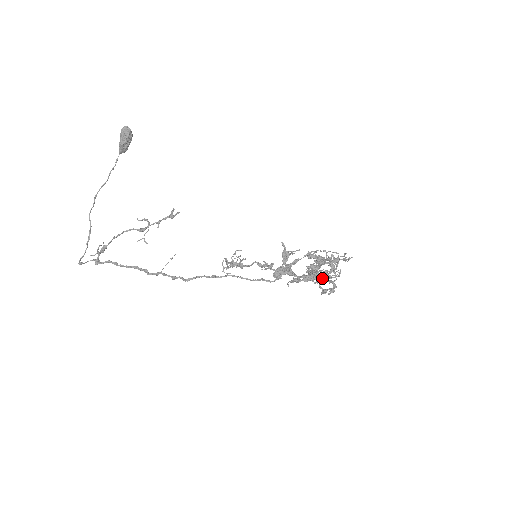
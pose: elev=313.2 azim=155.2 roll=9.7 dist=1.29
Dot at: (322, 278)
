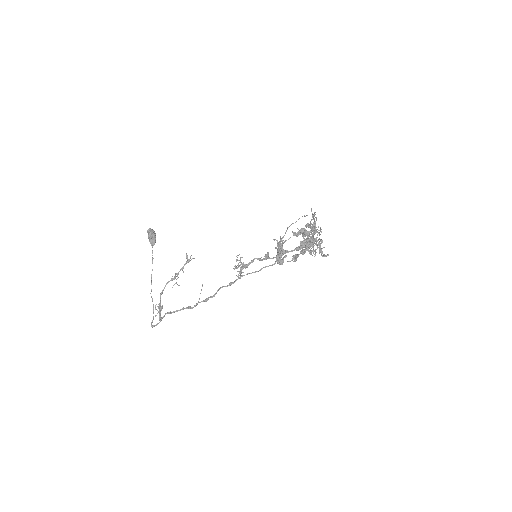
Dot at: (310, 242)
